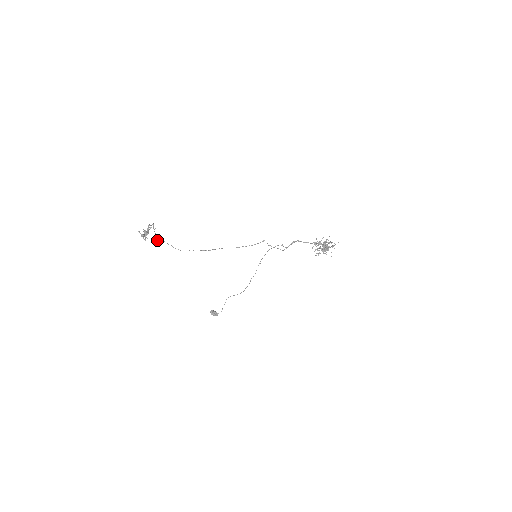
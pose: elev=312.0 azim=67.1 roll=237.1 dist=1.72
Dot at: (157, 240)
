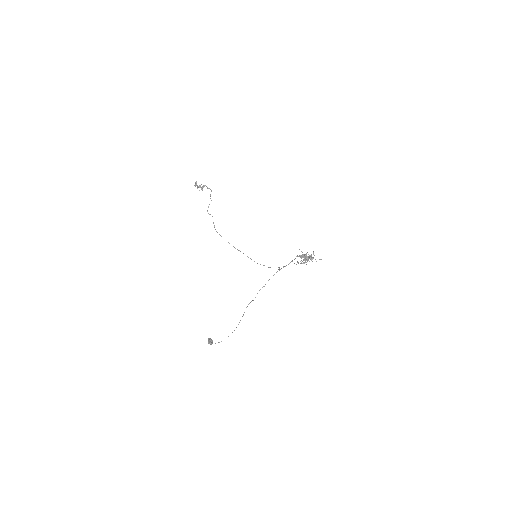
Dot at: occluded
